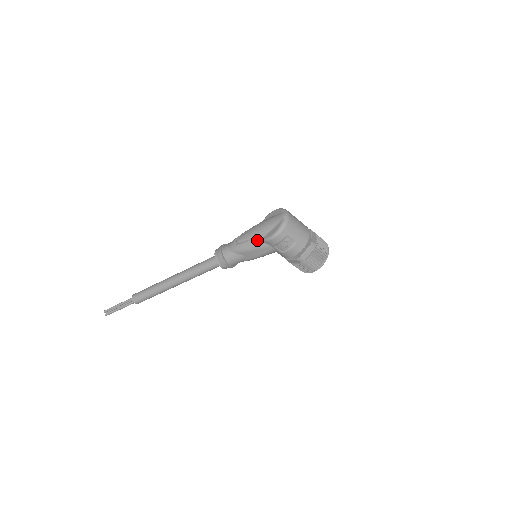
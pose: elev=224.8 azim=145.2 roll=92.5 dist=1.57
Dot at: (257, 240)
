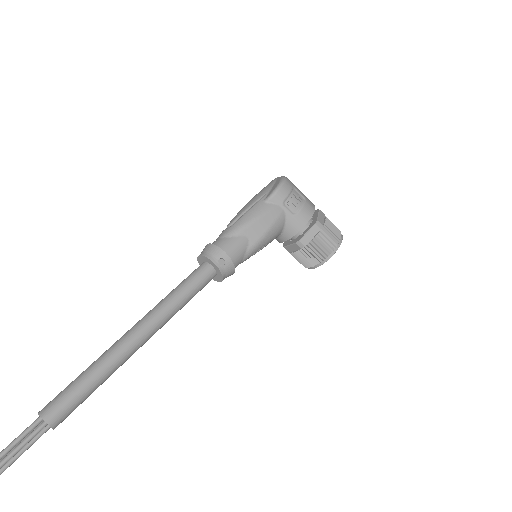
Dot at: (259, 204)
